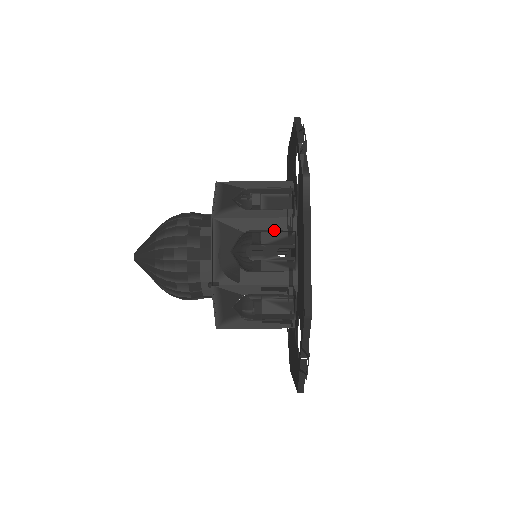
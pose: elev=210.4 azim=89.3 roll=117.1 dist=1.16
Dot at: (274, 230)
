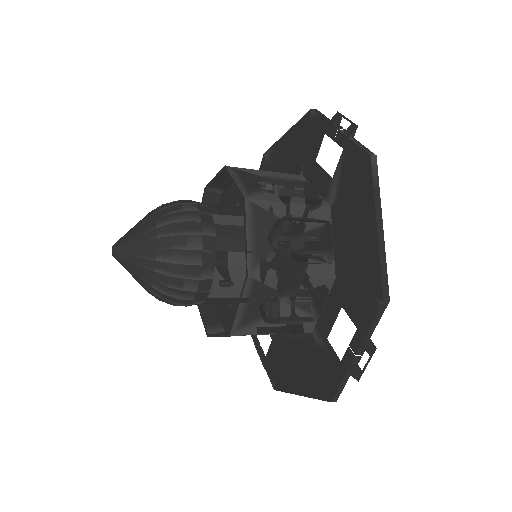
Dot at: (310, 218)
